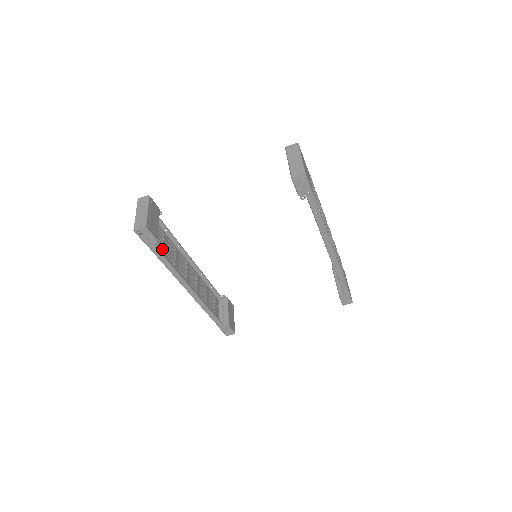
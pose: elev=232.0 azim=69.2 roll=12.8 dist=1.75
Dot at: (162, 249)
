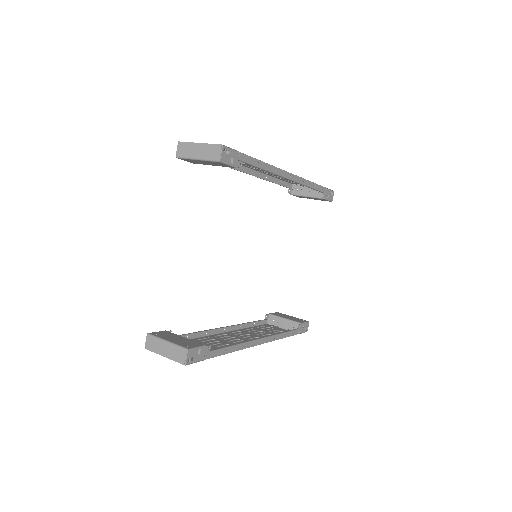
Dot at: (208, 349)
